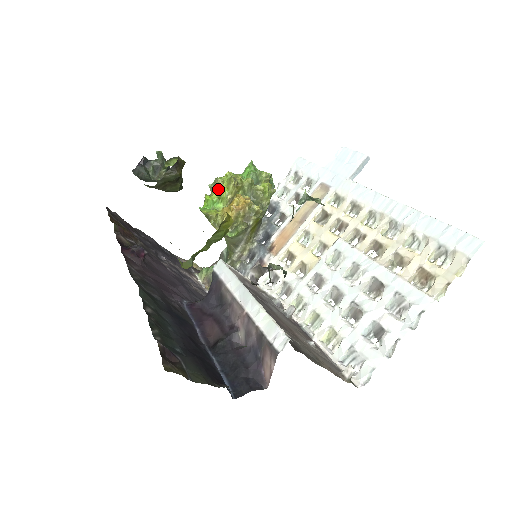
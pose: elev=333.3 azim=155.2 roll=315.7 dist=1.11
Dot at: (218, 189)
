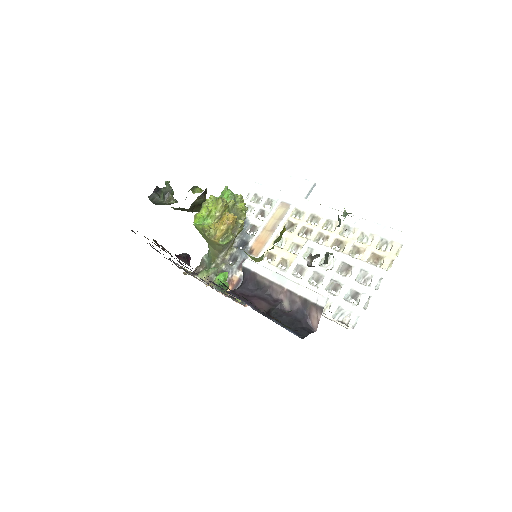
Dot at: (207, 209)
